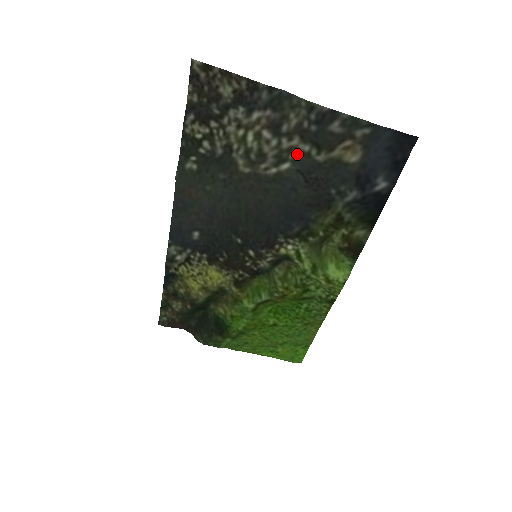
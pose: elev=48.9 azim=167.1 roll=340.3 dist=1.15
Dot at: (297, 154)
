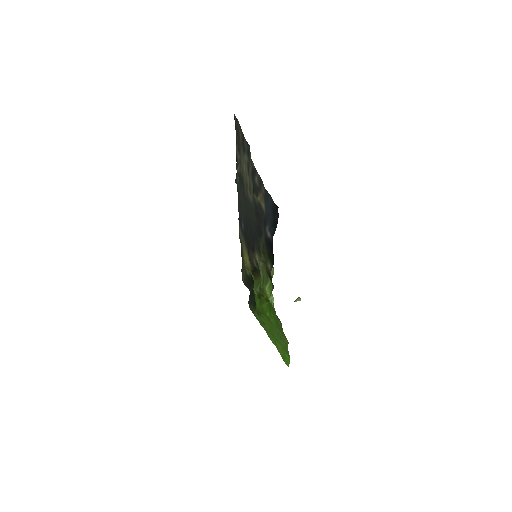
Dot at: (252, 191)
